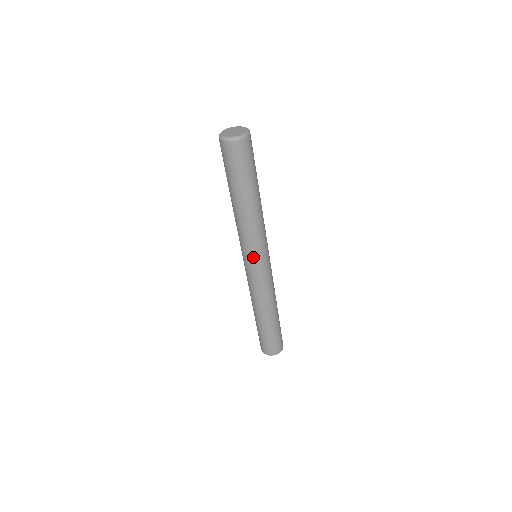
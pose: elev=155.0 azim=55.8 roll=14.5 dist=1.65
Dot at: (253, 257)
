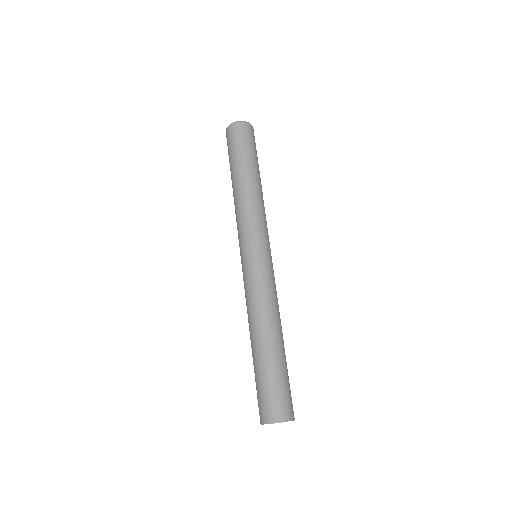
Dot at: (246, 243)
